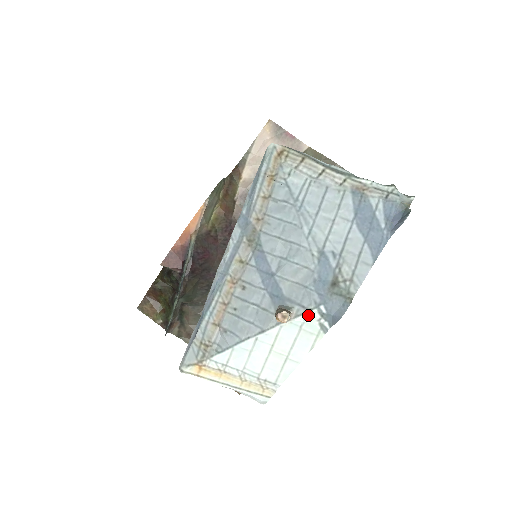
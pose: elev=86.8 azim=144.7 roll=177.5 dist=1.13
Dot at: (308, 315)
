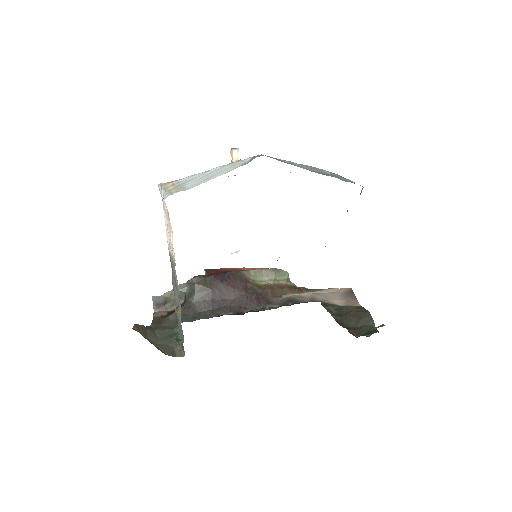
Dot at: (246, 159)
